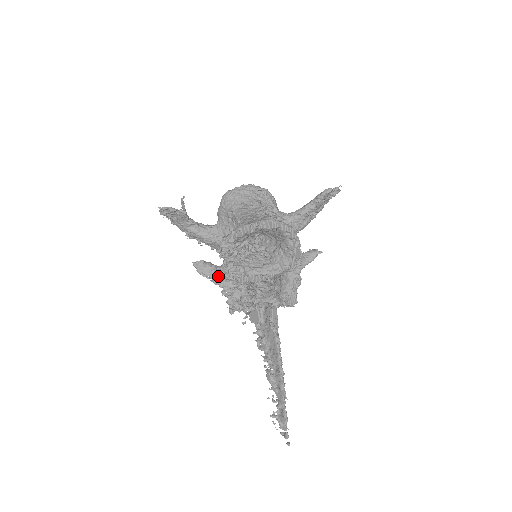
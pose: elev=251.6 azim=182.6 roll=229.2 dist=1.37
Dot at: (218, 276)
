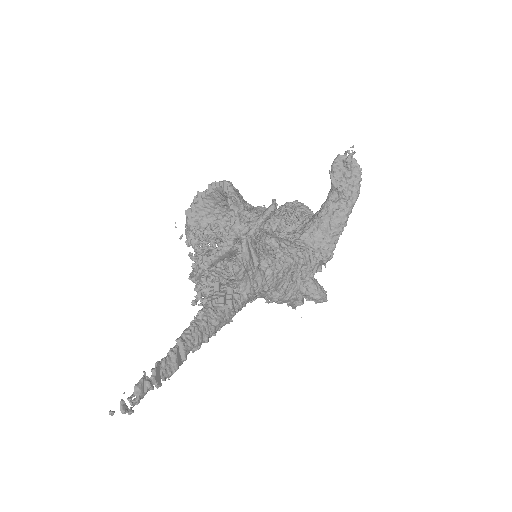
Dot at: (195, 272)
